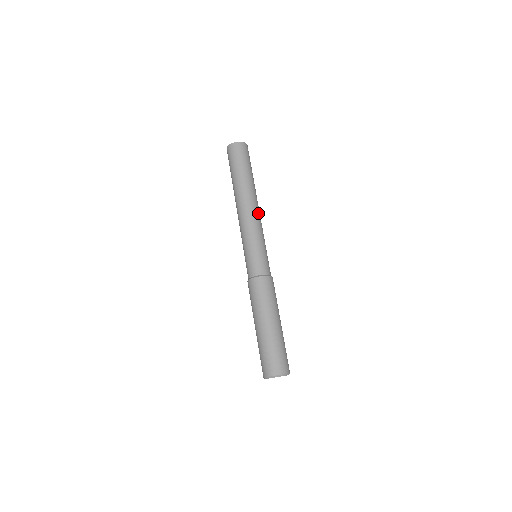
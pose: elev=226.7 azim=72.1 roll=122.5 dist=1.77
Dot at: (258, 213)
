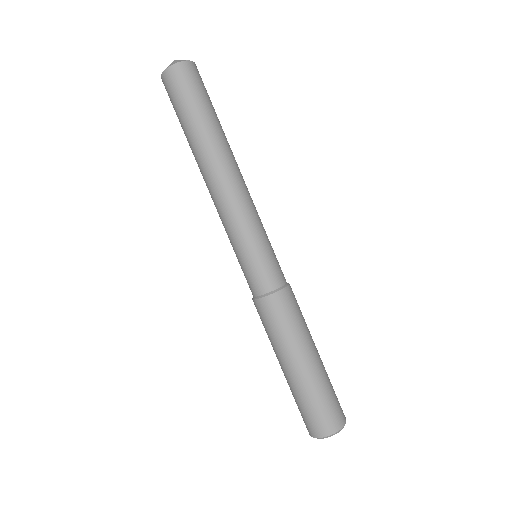
Dot at: (238, 187)
